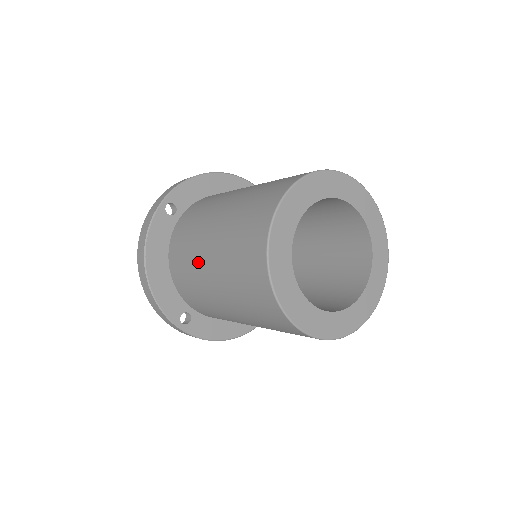
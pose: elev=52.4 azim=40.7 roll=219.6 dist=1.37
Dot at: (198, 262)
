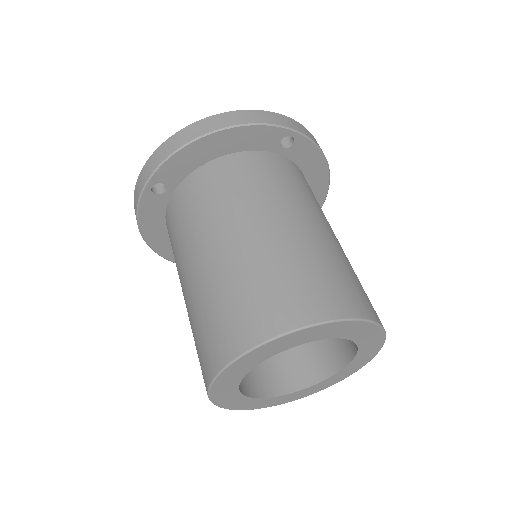
Dot at: occluded
